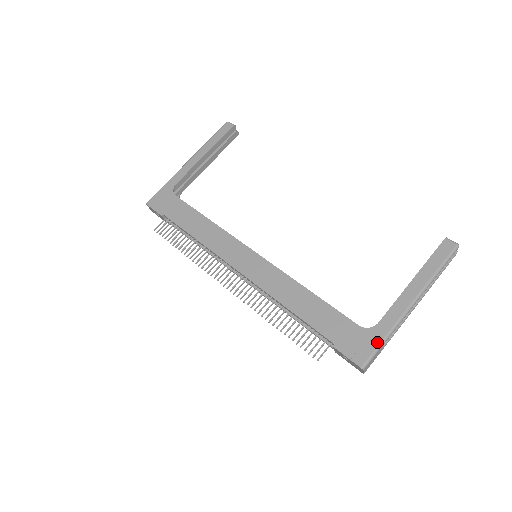
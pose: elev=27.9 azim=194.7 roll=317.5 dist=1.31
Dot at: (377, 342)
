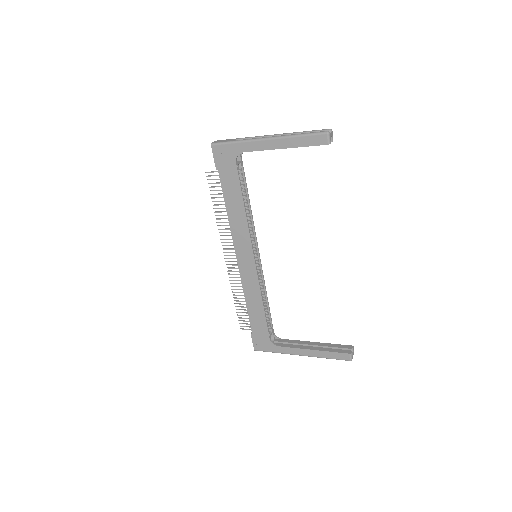
Dot at: (270, 351)
